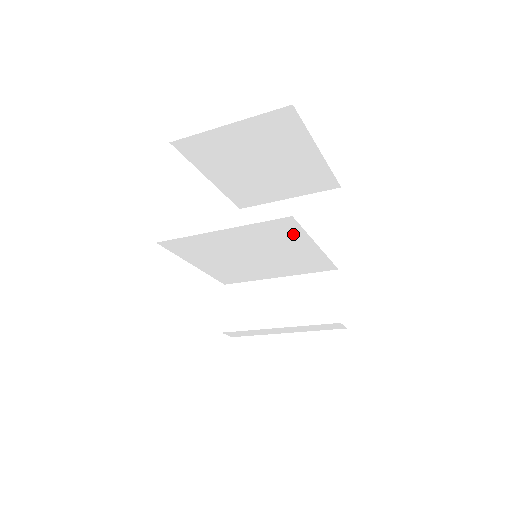
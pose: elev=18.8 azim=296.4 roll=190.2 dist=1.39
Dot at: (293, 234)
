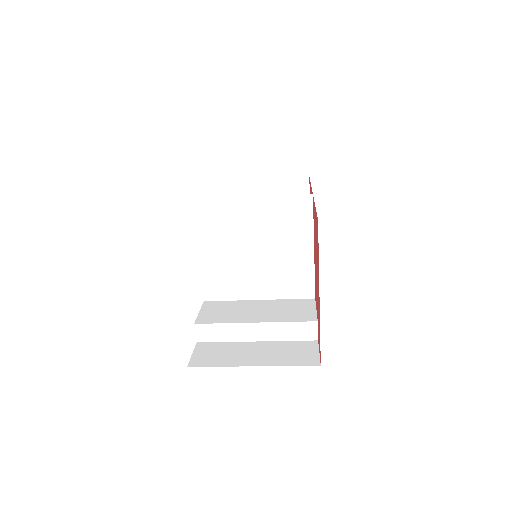
Dot at: (303, 222)
